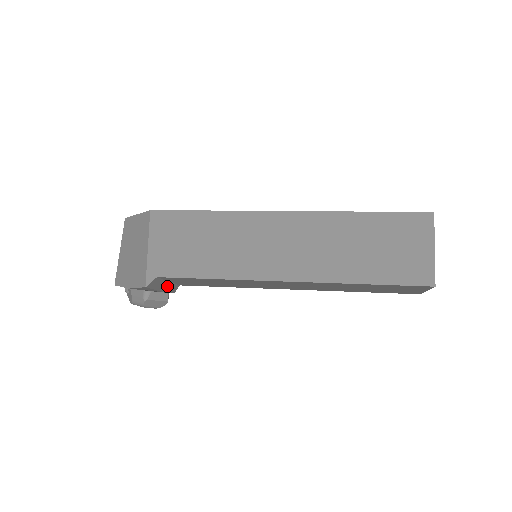
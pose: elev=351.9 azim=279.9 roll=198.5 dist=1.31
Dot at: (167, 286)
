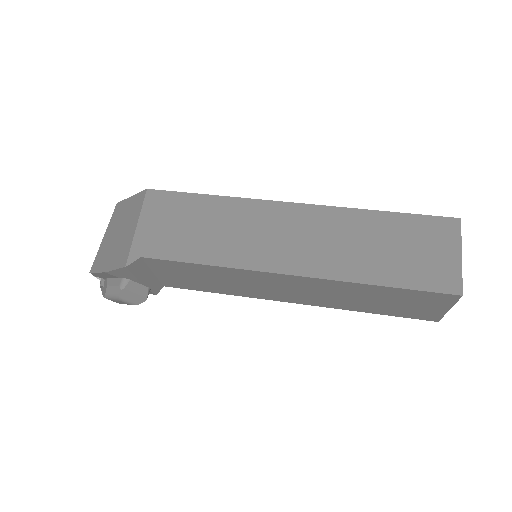
Dot at: (150, 279)
